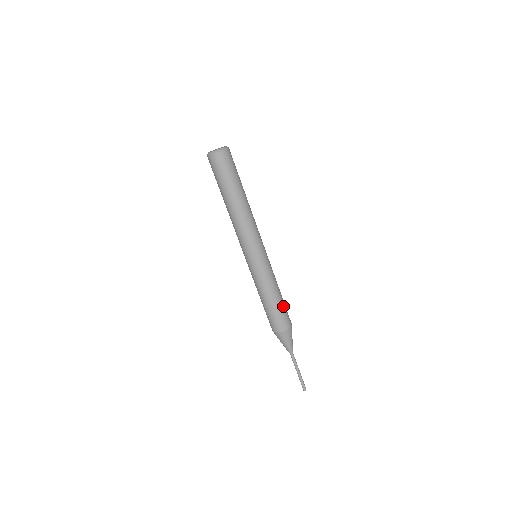
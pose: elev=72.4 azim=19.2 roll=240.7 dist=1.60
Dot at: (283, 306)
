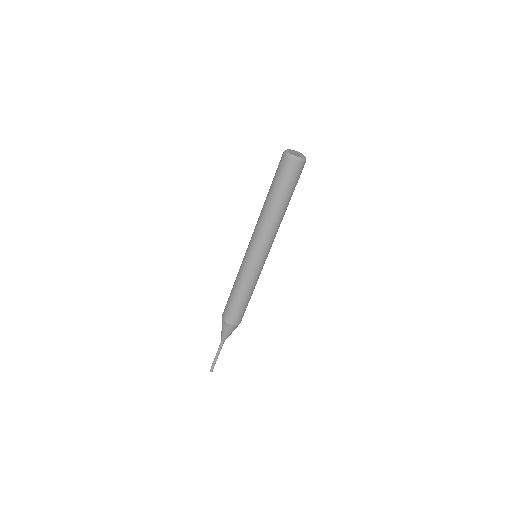
Dot at: (241, 307)
